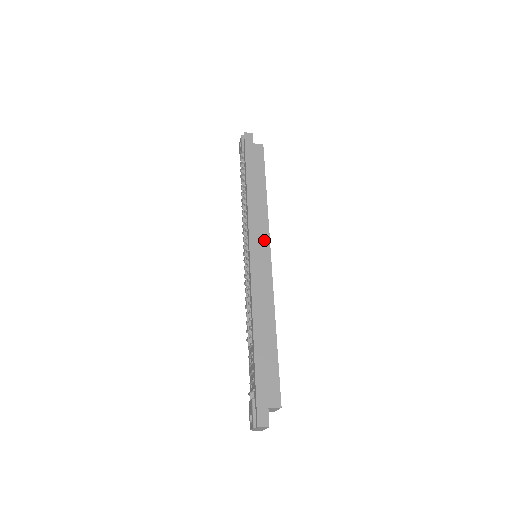
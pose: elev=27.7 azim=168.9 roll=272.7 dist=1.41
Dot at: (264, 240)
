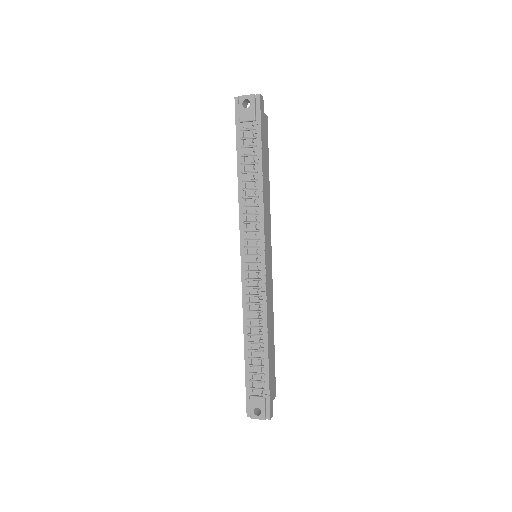
Dot at: (270, 243)
